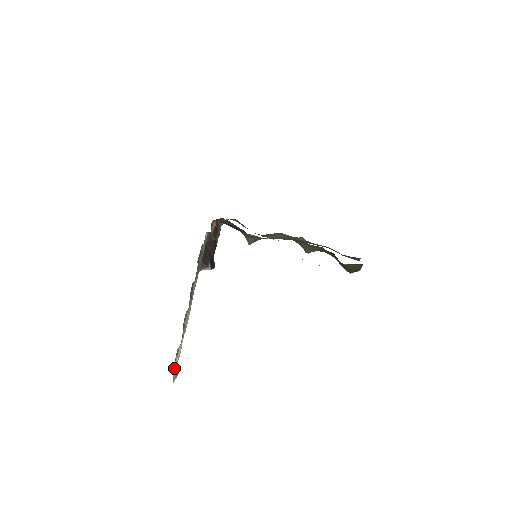
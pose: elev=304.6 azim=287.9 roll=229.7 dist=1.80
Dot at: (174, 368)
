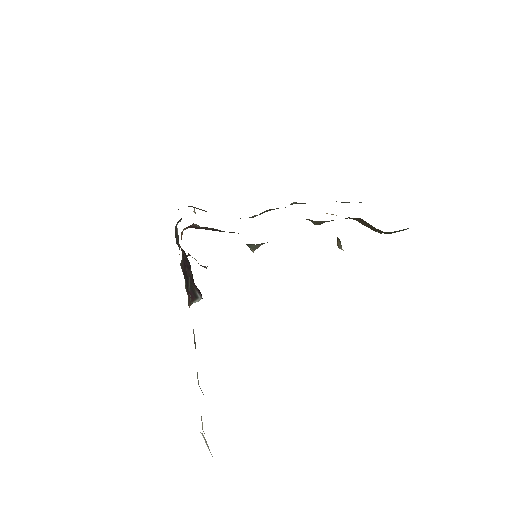
Dot at: occluded
